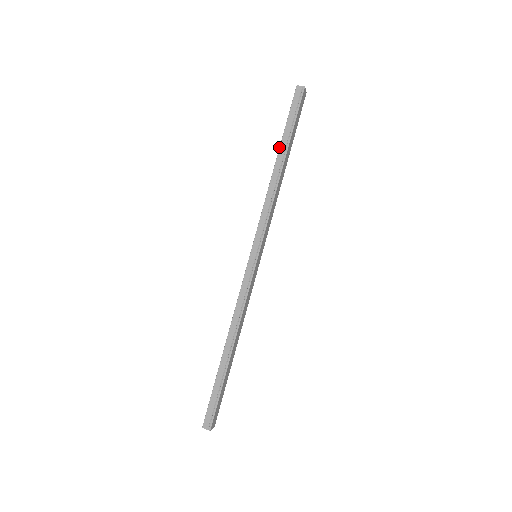
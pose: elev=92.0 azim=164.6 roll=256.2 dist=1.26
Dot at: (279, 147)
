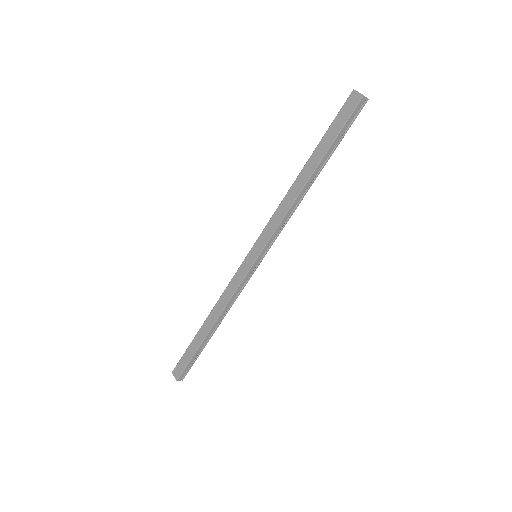
Dot at: (320, 162)
